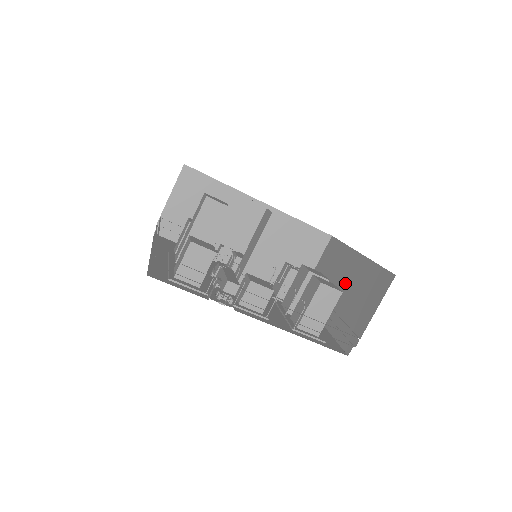
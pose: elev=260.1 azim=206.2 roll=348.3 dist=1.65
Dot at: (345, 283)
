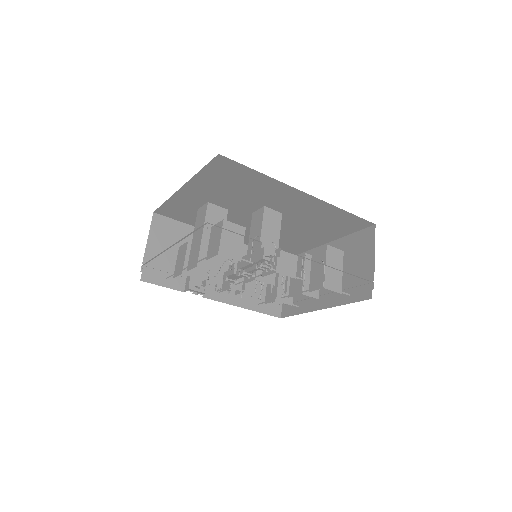
Dot at: occluded
